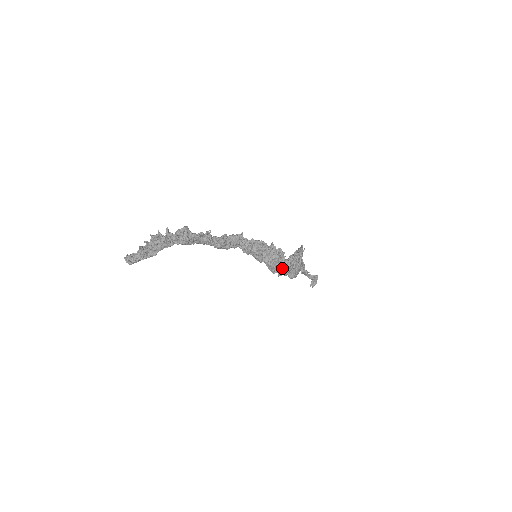
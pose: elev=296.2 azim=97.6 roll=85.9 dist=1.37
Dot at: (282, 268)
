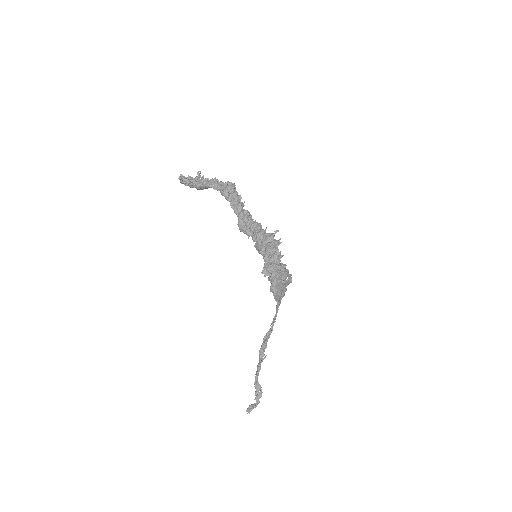
Dot at: (275, 264)
